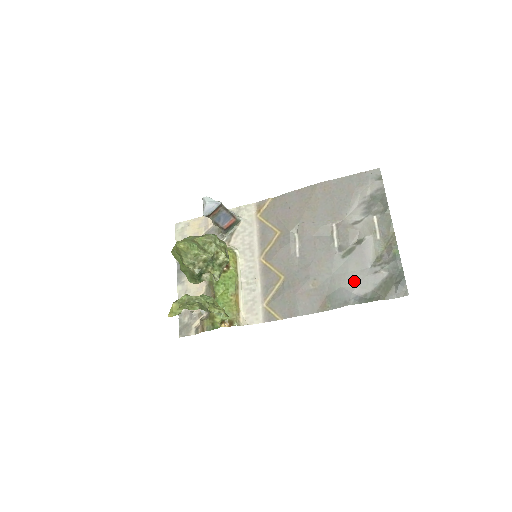
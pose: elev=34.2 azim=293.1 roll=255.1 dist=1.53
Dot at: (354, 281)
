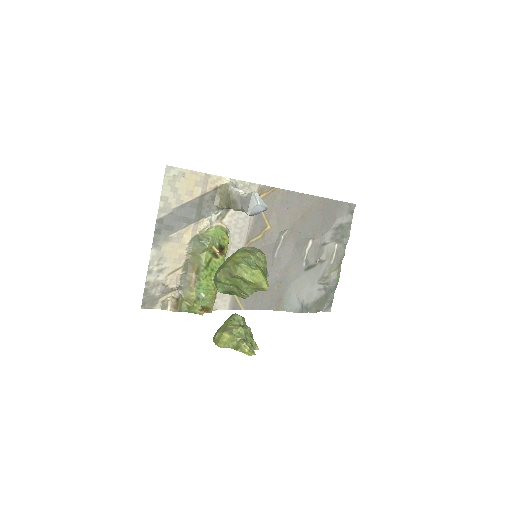
Dot at: (305, 292)
